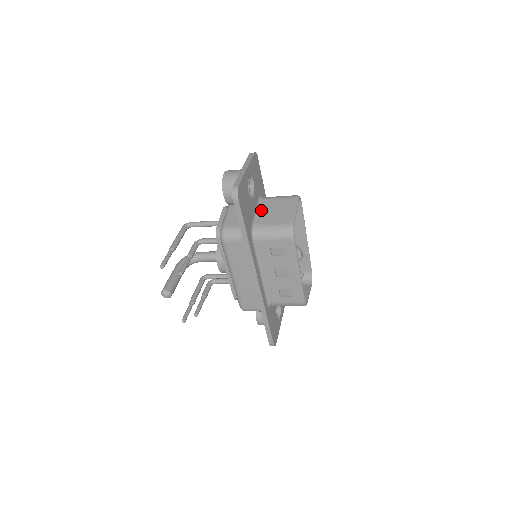
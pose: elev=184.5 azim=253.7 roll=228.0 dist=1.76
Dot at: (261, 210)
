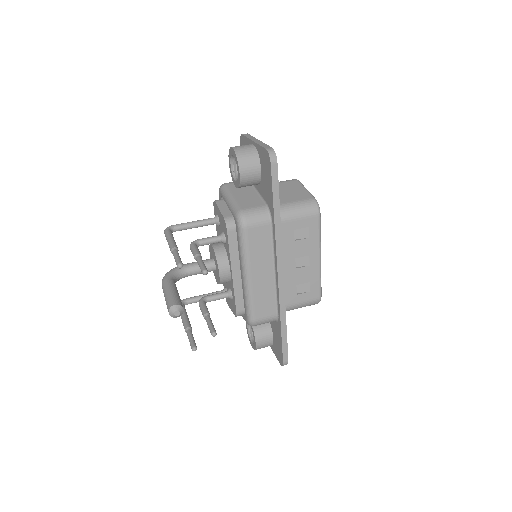
Dot at: occluded
